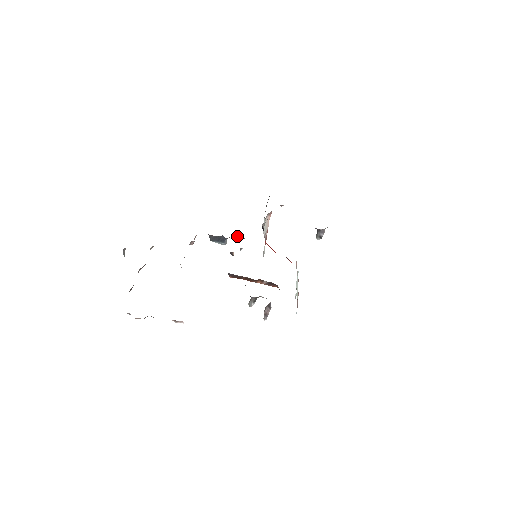
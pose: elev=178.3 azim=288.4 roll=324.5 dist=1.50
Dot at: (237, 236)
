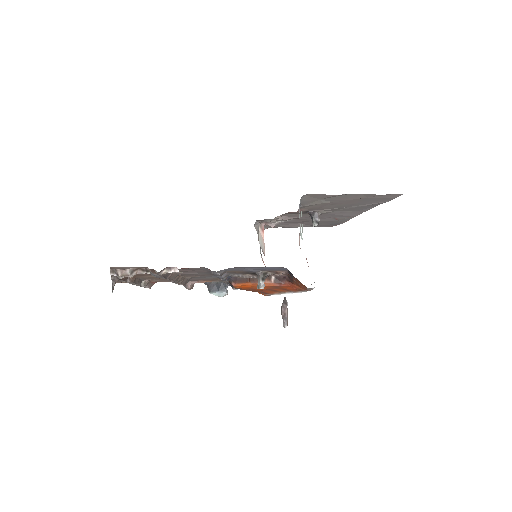
Dot at: occluded
